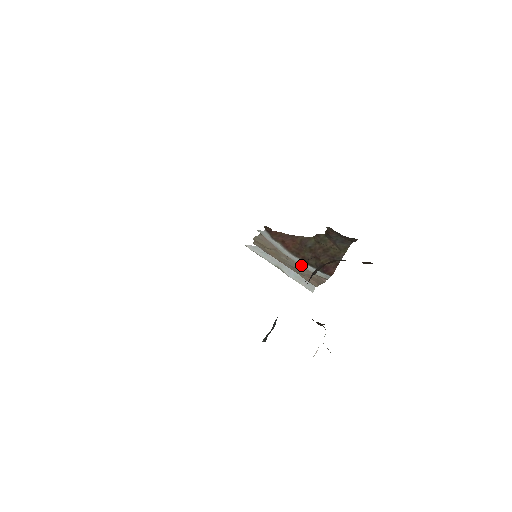
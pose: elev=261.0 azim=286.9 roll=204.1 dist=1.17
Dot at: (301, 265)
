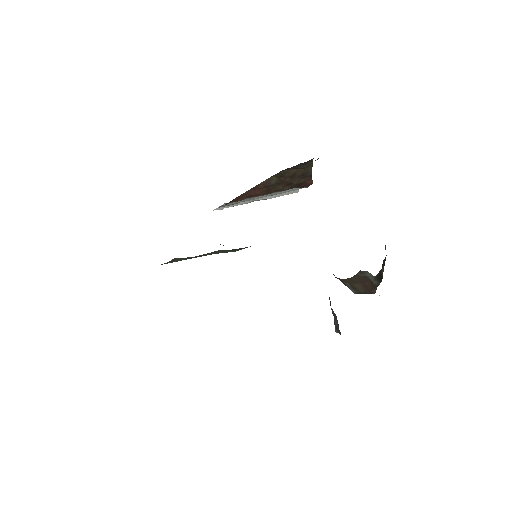
Dot at: occluded
